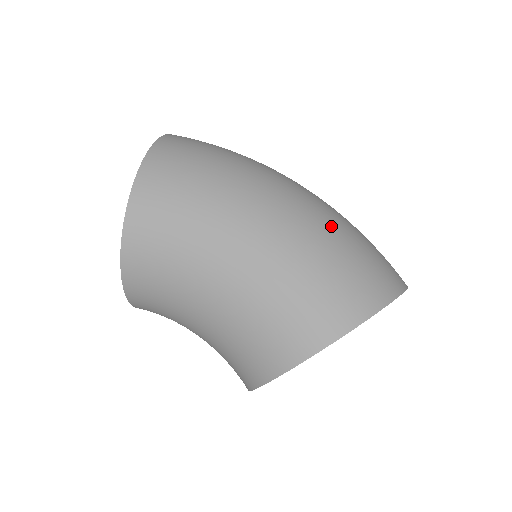
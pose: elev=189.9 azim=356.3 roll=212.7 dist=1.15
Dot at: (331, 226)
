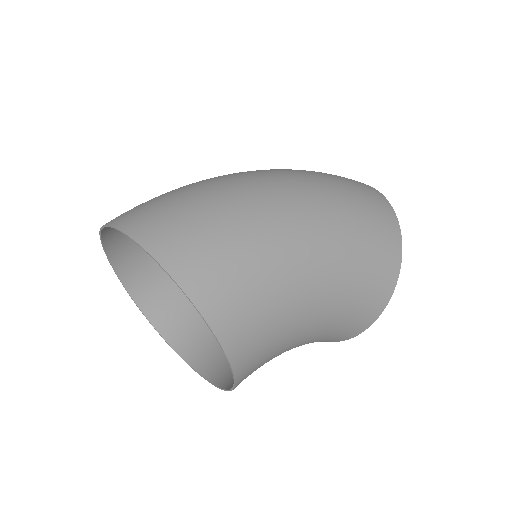
Dot at: (331, 193)
